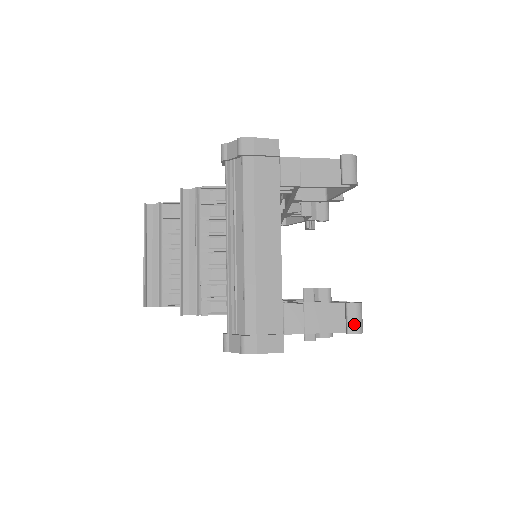
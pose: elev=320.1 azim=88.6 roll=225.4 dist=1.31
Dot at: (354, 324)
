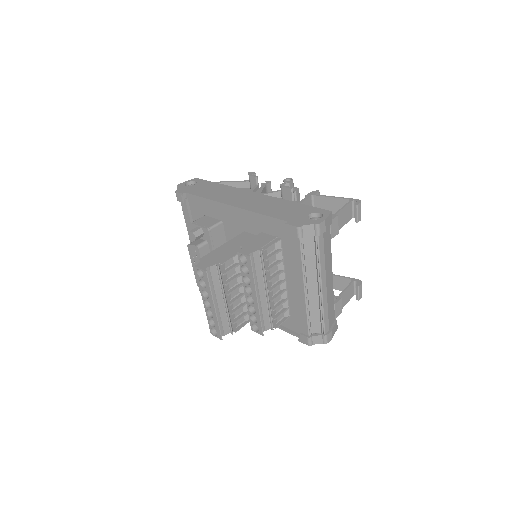
Dot at: (361, 294)
